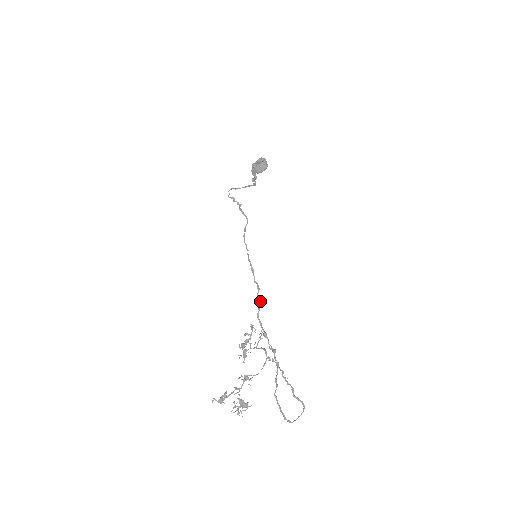
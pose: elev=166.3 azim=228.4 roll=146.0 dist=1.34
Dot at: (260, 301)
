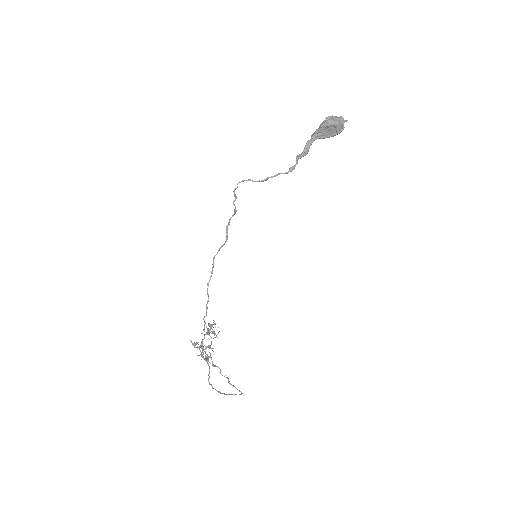
Dot at: (205, 323)
